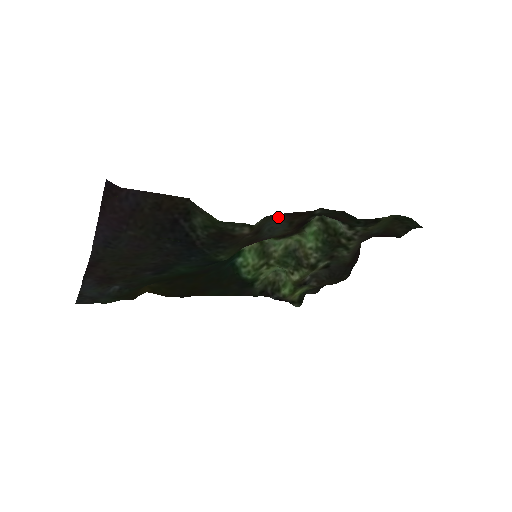
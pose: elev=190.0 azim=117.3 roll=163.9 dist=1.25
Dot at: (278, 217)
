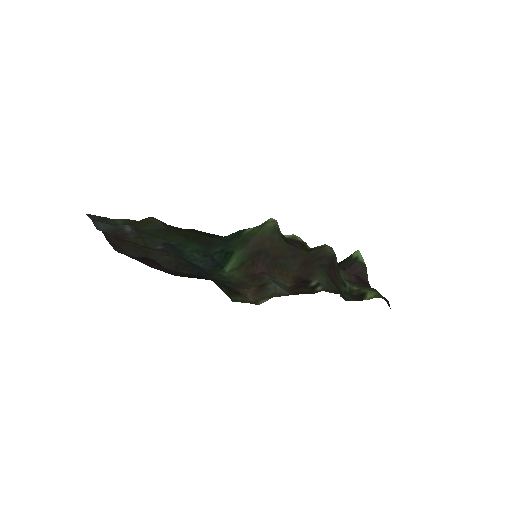
Dot at: (283, 293)
